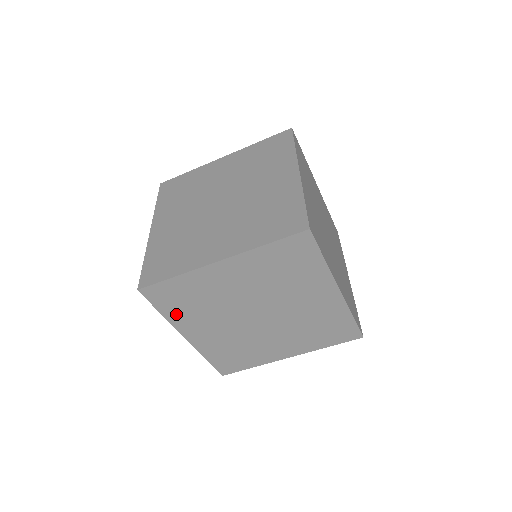
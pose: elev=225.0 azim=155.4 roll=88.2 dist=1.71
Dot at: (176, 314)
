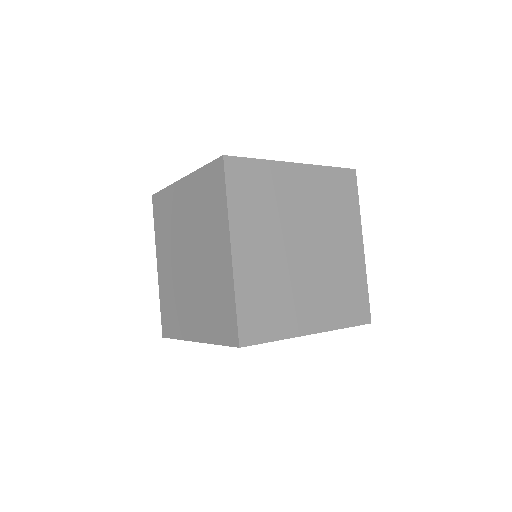
Dot at: (240, 208)
